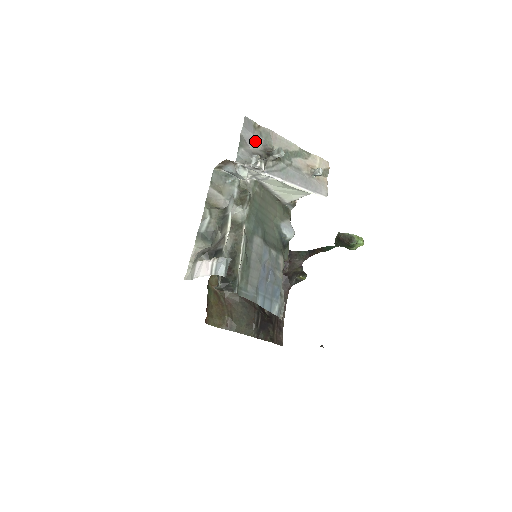
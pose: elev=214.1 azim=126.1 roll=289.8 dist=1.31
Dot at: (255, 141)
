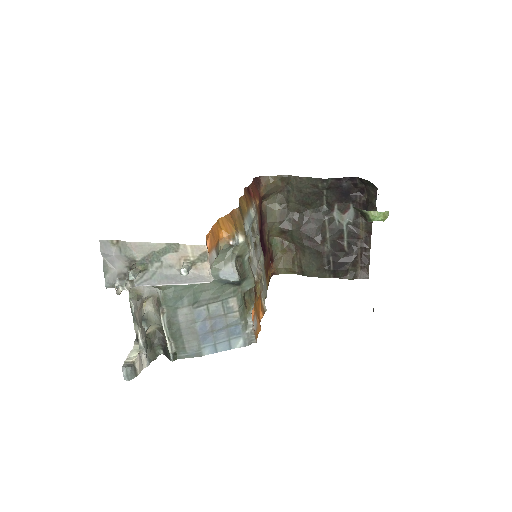
Dot at: (117, 260)
